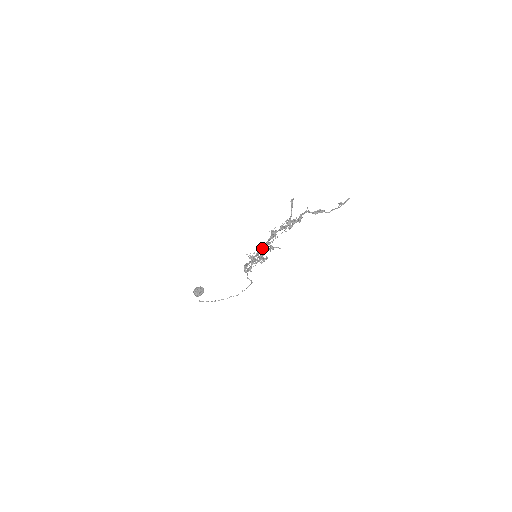
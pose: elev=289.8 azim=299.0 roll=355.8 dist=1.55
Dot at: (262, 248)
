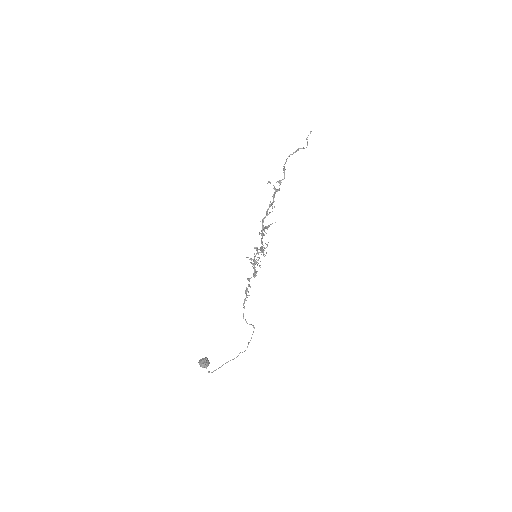
Dot at: (261, 231)
